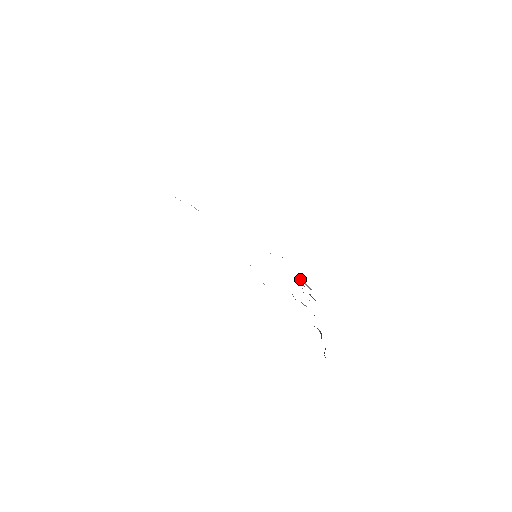
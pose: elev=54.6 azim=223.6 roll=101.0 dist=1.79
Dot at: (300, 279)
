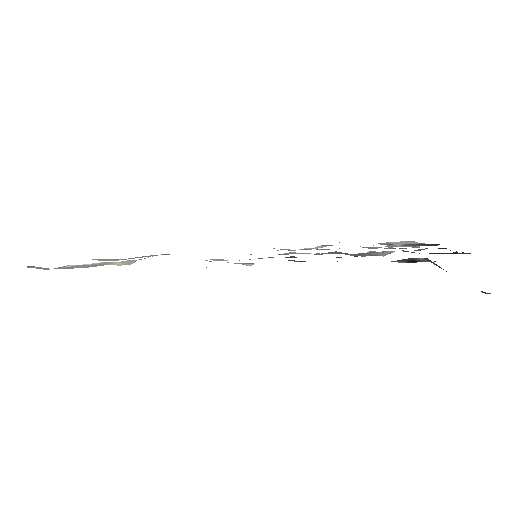
Dot at: occluded
